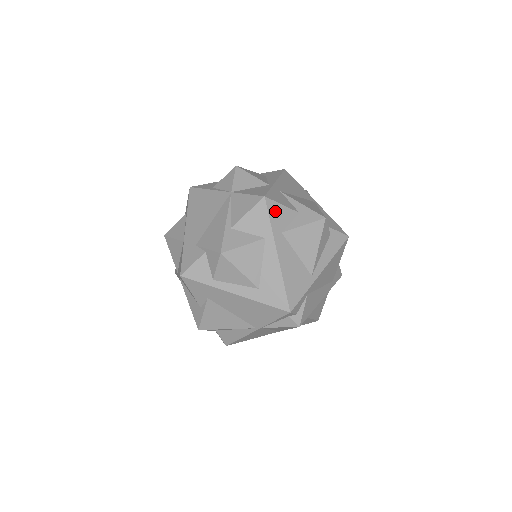
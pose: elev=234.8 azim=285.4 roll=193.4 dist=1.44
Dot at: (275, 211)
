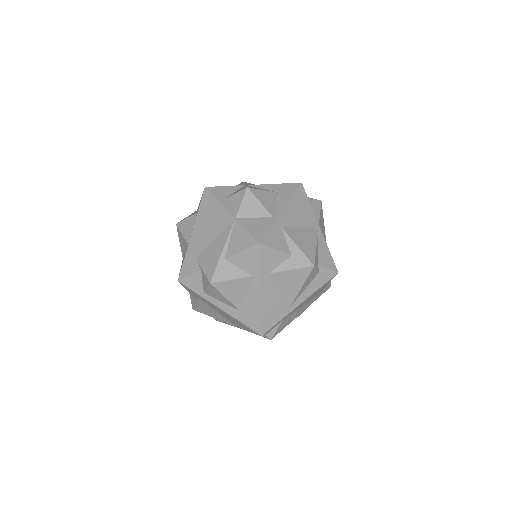
Dot at: (267, 255)
